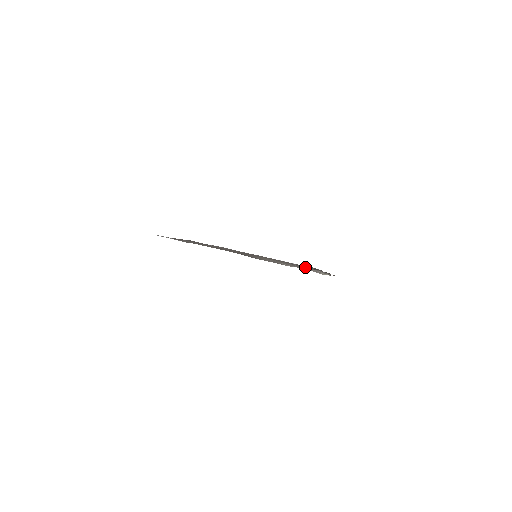
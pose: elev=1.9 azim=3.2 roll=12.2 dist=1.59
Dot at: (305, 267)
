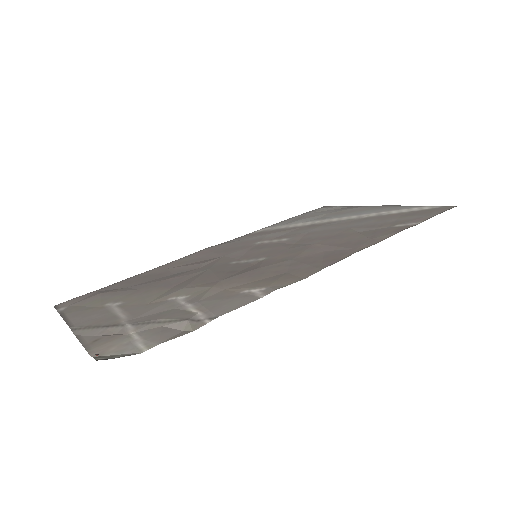
Dot at: (301, 265)
